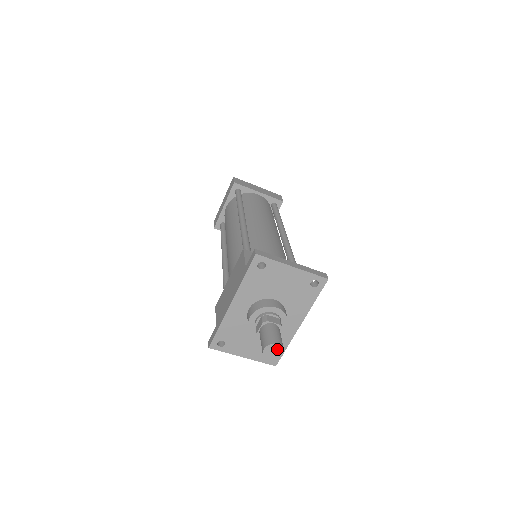
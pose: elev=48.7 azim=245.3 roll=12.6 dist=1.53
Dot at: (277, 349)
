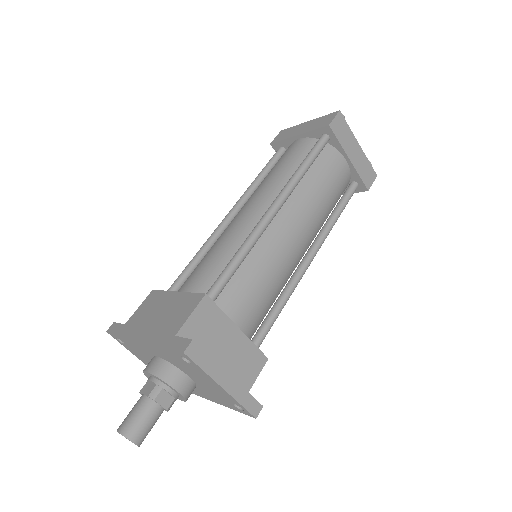
Dot at: (132, 442)
